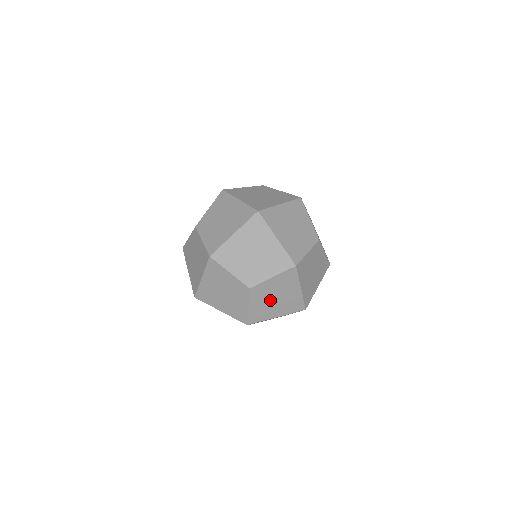
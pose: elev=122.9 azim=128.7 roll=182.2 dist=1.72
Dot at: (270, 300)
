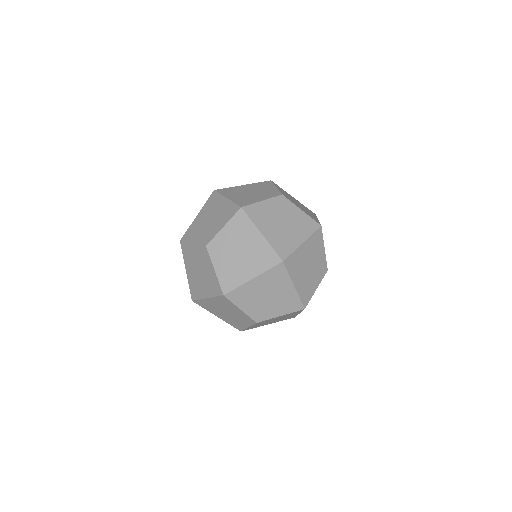
Dot at: (269, 321)
